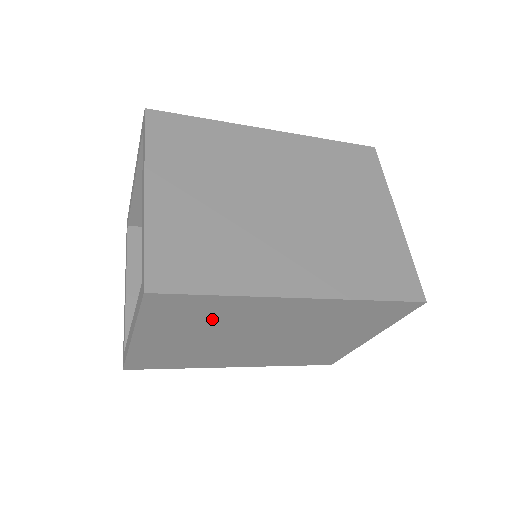
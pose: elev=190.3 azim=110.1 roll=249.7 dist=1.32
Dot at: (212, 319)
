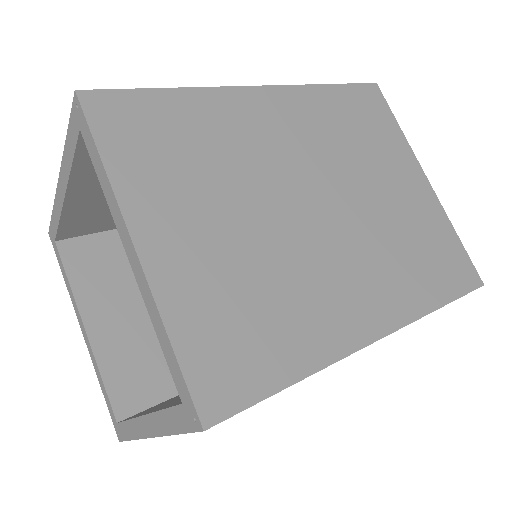
Dot at: occluded
